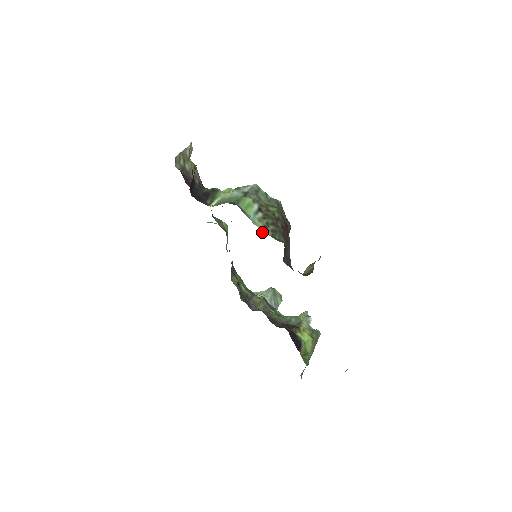
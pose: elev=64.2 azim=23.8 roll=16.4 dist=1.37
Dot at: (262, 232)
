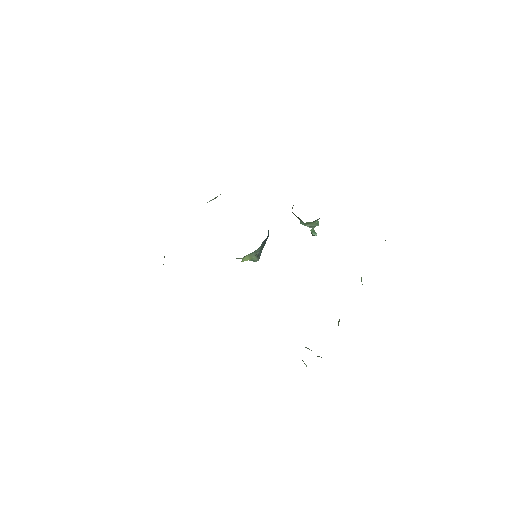
Dot at: occluded
